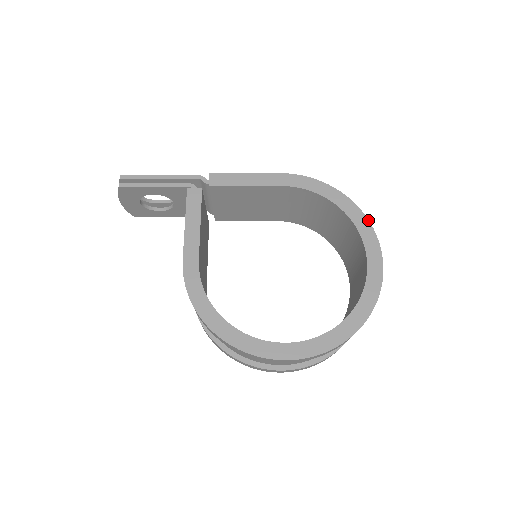
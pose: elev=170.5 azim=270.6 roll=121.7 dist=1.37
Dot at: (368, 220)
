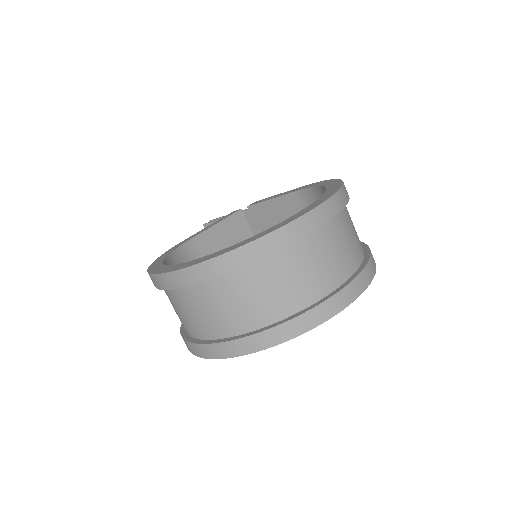
Dot at: (342, 185)
